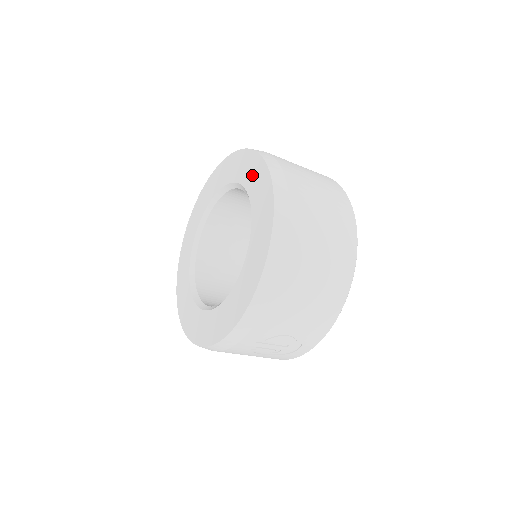
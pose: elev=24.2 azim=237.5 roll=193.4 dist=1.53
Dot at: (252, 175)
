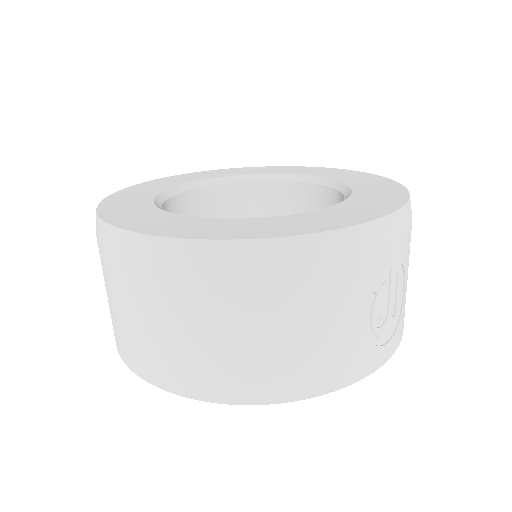
Dot at: (287, 170)
